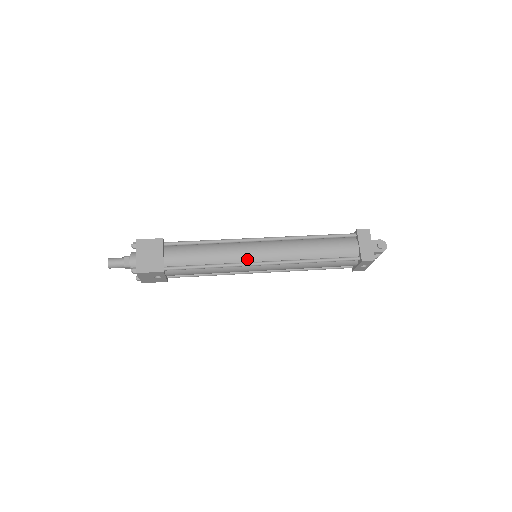
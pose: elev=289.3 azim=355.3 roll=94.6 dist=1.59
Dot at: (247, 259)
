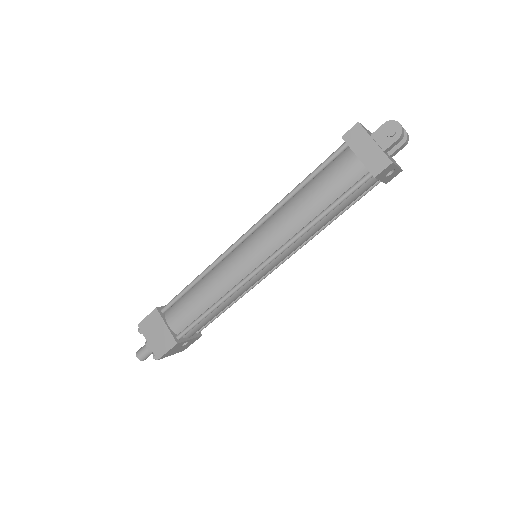
Dot at: (243, 273)
